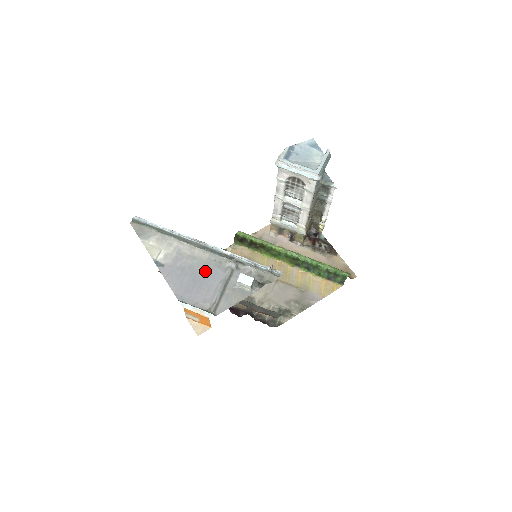
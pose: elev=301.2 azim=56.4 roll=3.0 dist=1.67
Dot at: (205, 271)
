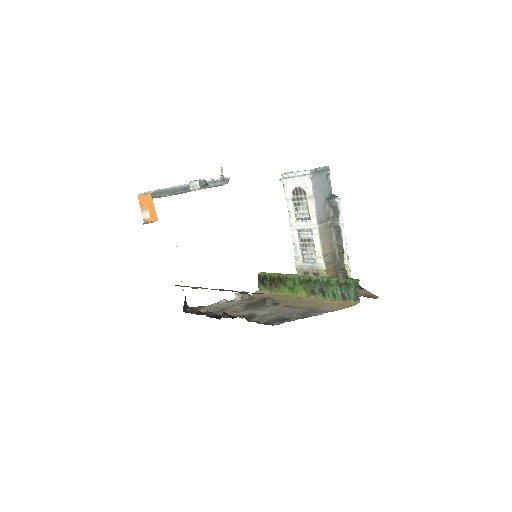
Dot at: occluded
